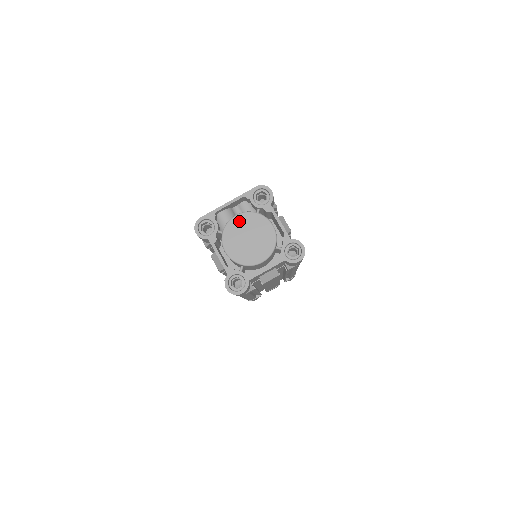
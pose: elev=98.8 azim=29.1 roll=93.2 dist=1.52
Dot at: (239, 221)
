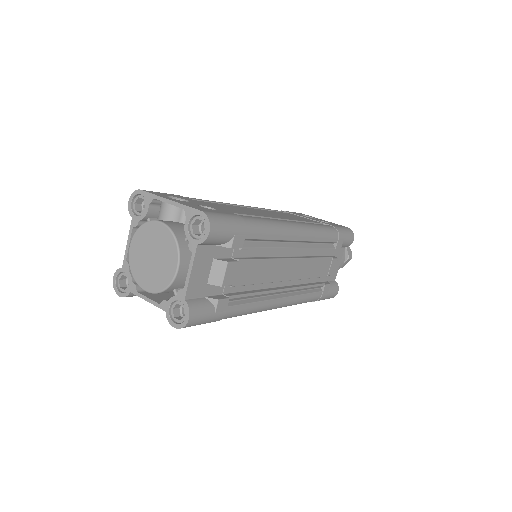
Dot at: (158, 231)
